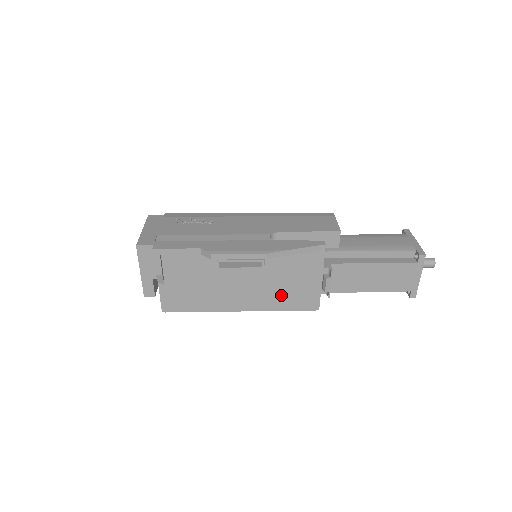
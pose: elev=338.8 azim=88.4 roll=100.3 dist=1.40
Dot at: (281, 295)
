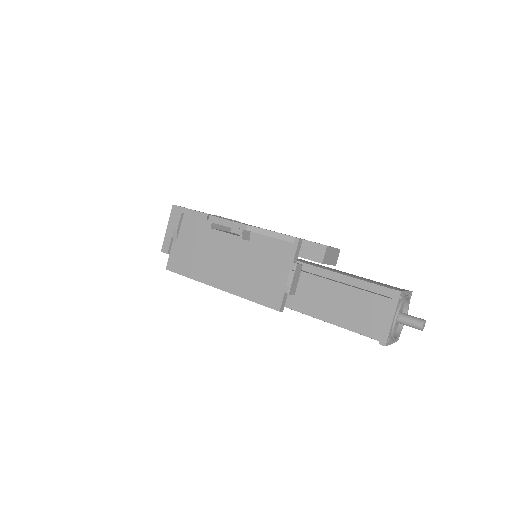
Dot at: (253, 282)
